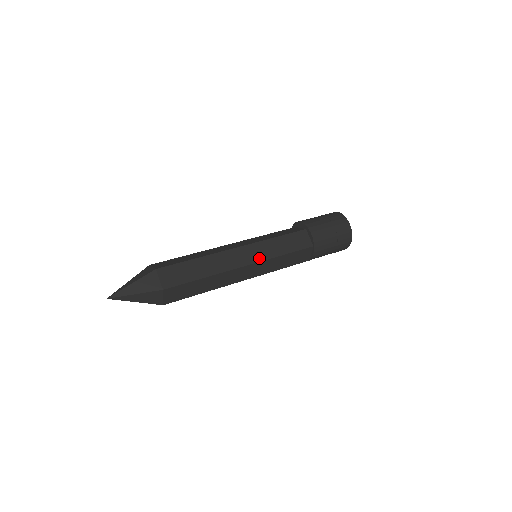
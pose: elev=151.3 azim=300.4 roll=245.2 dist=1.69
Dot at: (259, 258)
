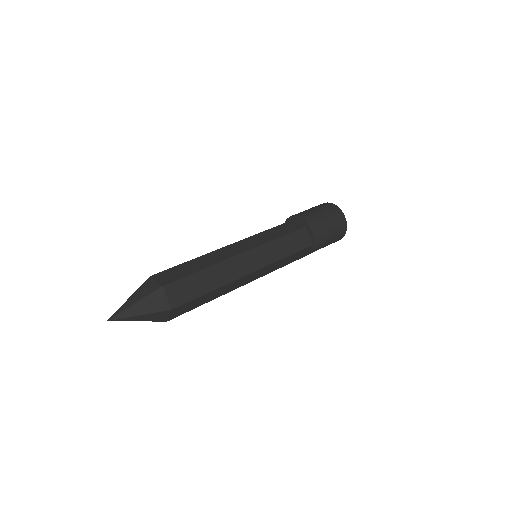
Dot at: (264, 263)
